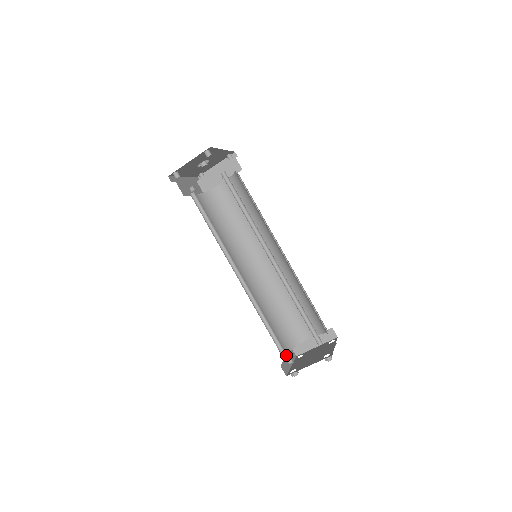
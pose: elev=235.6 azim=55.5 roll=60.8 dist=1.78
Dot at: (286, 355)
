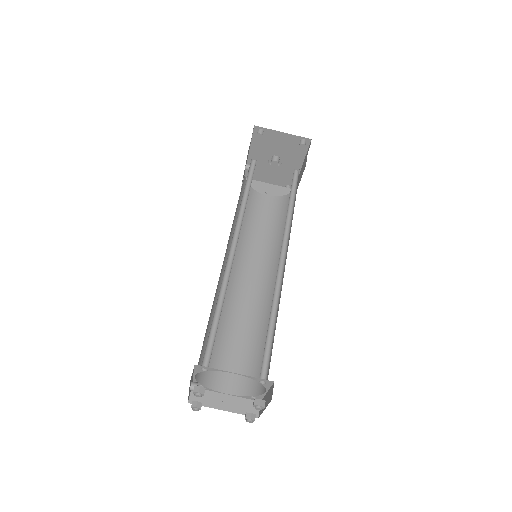
Dot at: (207, 363)
